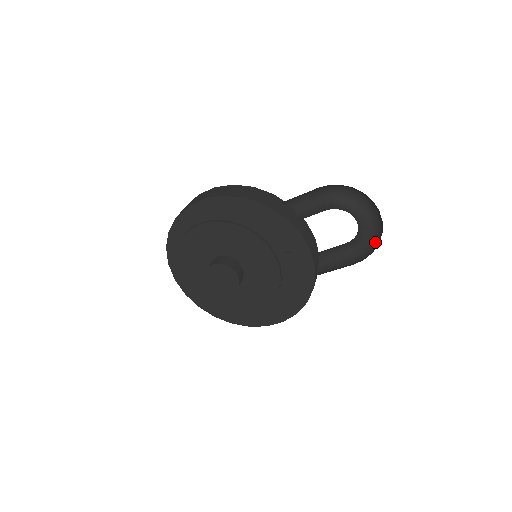
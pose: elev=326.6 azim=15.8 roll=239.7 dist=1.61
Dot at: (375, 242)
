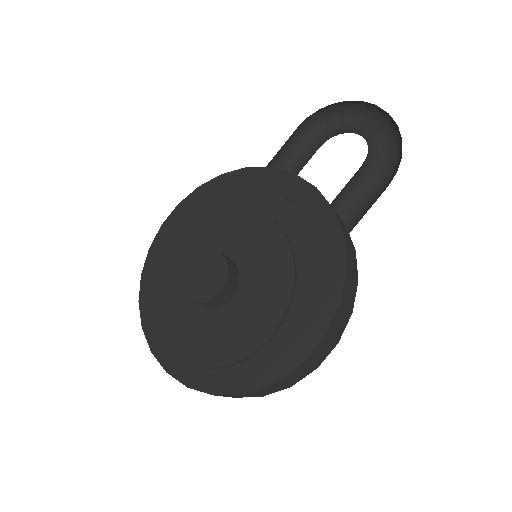
Dot at: (400, 150)
